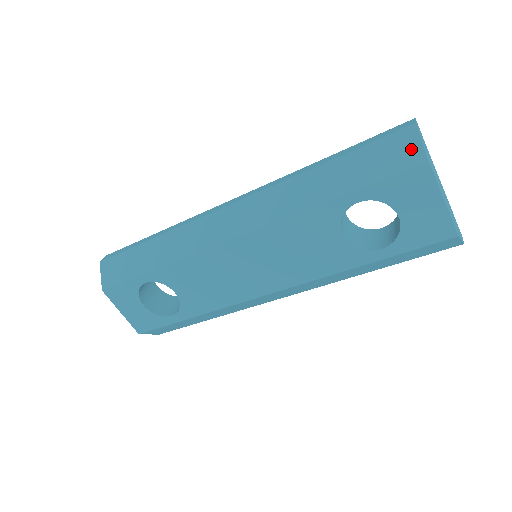
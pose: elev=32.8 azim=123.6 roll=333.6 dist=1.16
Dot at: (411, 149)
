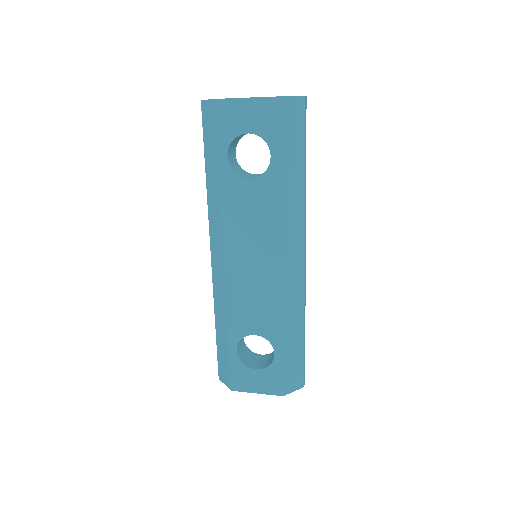
Dot at: (209, 108)
